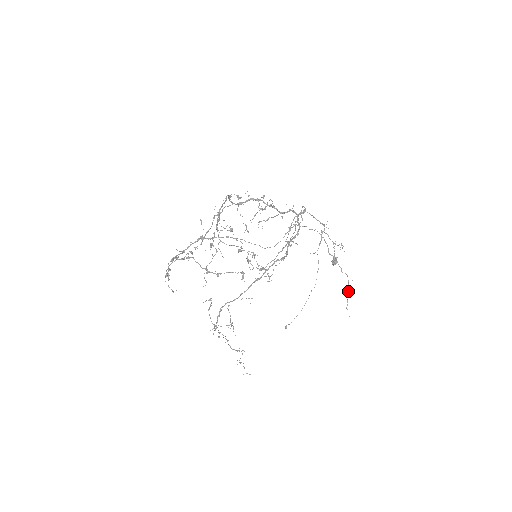
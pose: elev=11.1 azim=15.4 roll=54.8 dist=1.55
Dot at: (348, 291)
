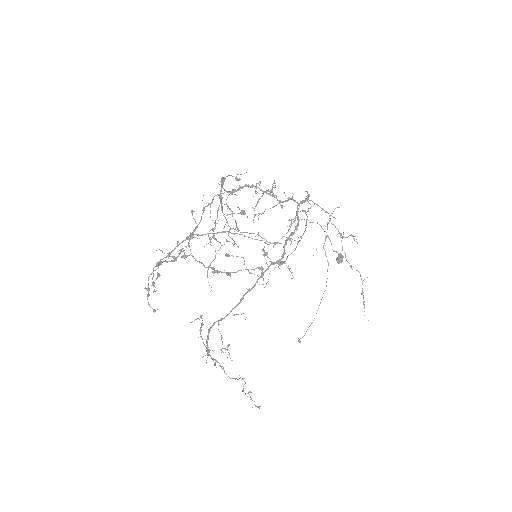
Dot at: occluded
